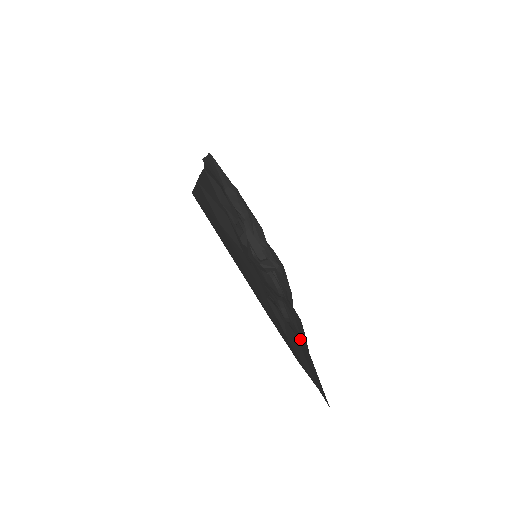
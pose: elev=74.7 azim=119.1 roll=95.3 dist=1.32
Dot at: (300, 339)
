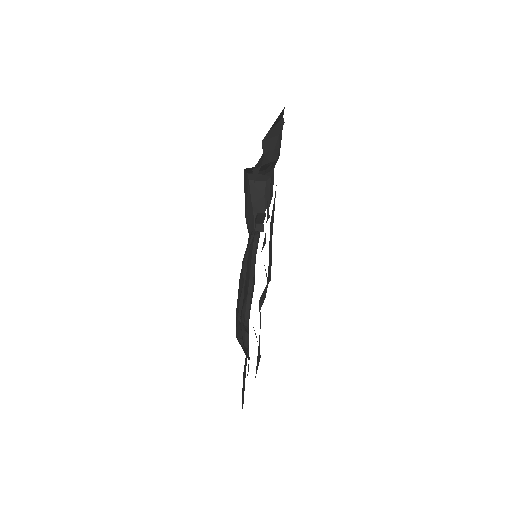
Dot at: occluded
